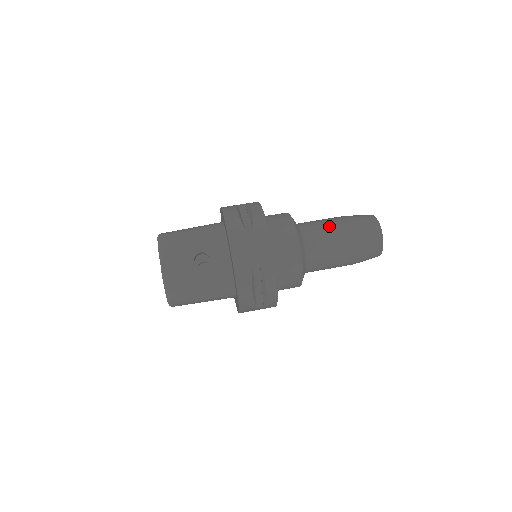
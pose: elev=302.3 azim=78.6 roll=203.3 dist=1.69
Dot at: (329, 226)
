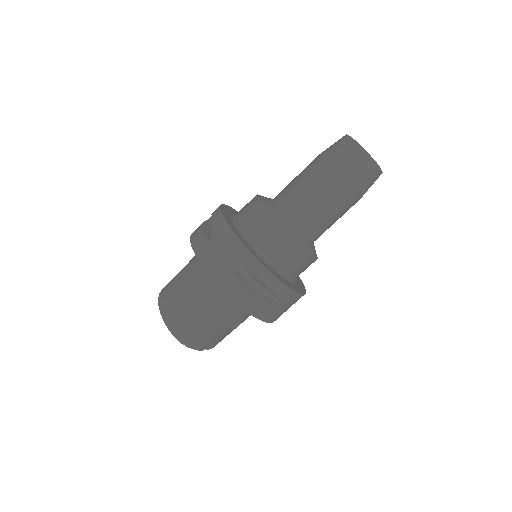
Dot at: (331, 212)
